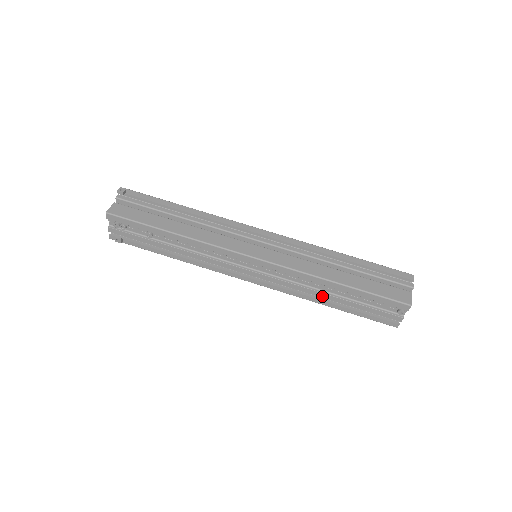
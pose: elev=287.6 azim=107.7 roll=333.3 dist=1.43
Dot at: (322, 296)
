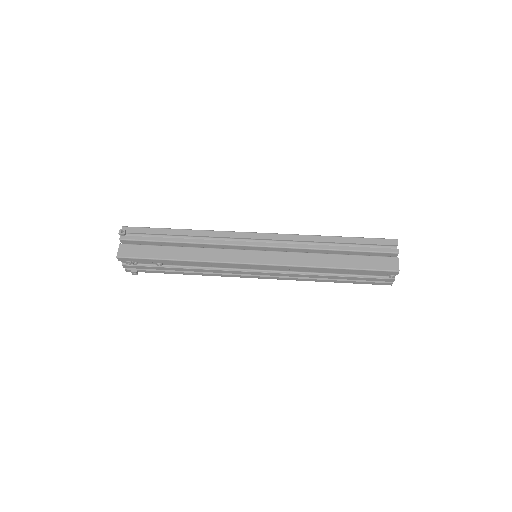
Dot at: (321, 277)
